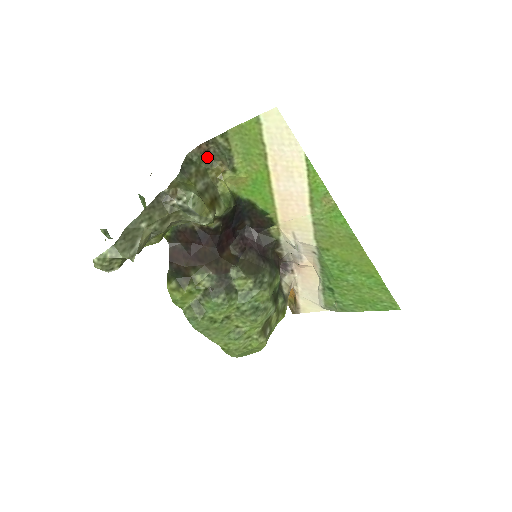
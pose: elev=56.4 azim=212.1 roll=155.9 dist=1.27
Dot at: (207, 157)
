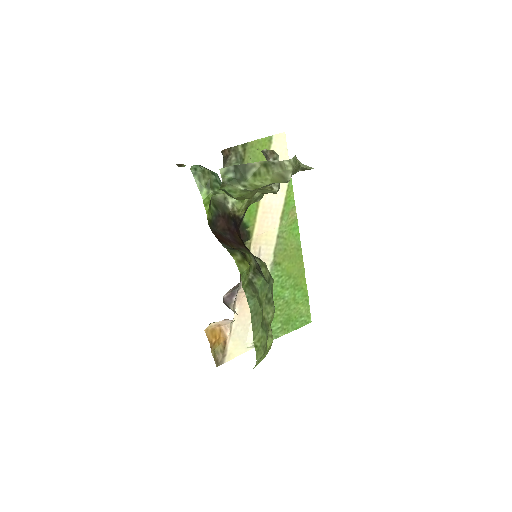
Dot at: (223, 163)
